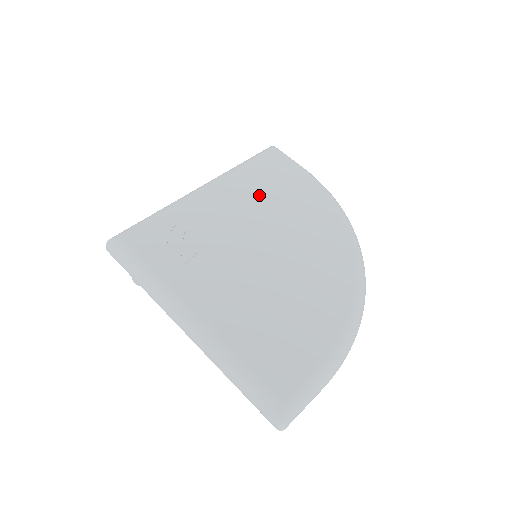
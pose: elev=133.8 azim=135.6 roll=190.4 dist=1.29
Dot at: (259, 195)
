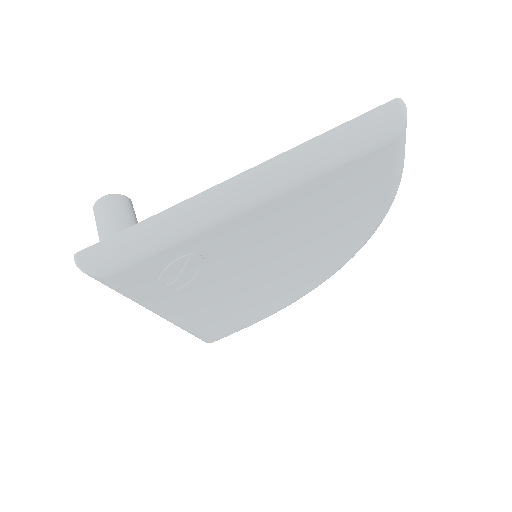
Dot at: (309, 216)
